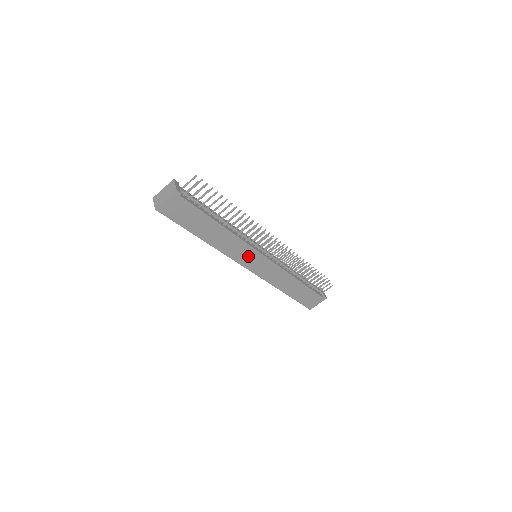
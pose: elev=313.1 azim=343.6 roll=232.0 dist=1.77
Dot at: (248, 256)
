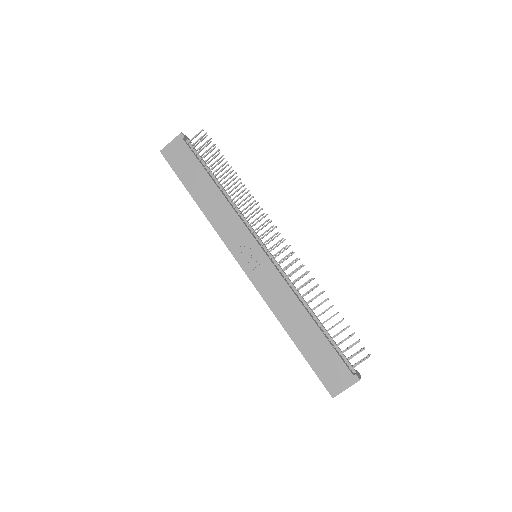
Dot at: (242, 242)
